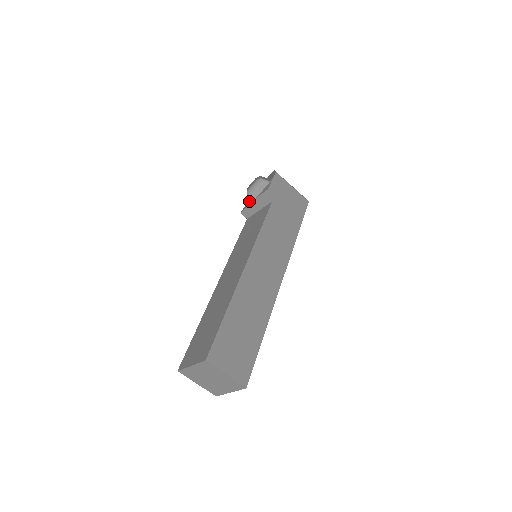
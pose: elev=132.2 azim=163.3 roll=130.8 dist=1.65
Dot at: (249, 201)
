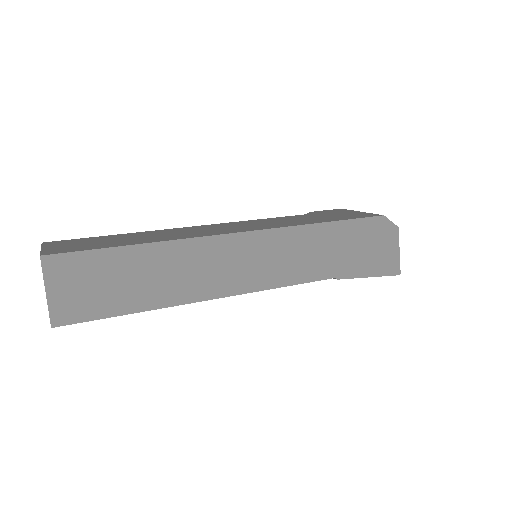
Dot at: occluded
